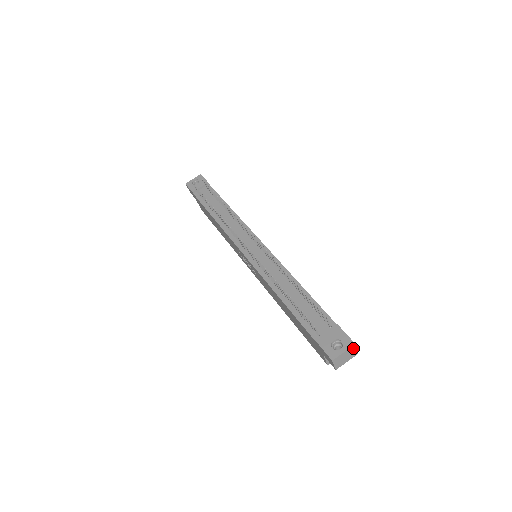
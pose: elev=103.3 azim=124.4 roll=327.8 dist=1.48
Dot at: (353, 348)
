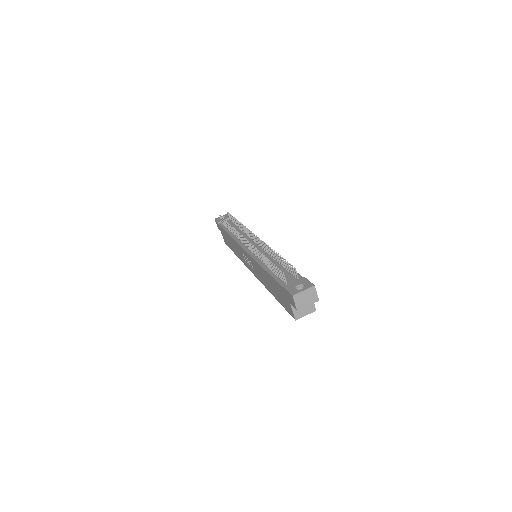
Dot at: (313, 290)
